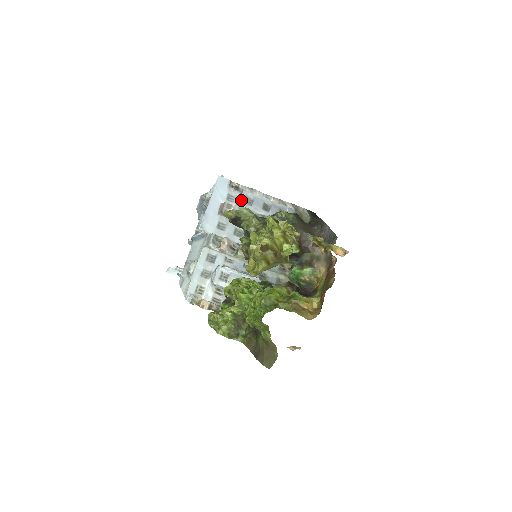
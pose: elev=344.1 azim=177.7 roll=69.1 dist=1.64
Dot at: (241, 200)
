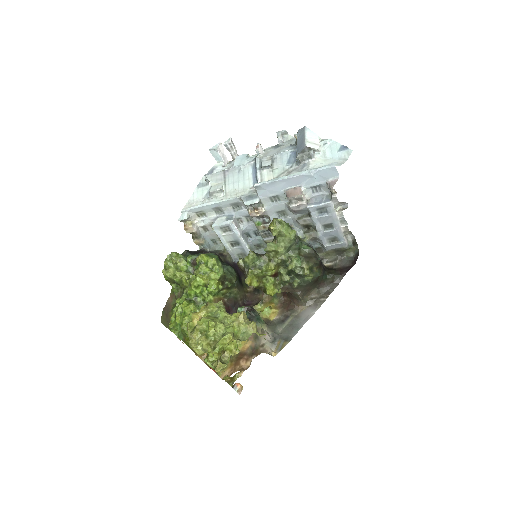
Dot at: (315, 206)
